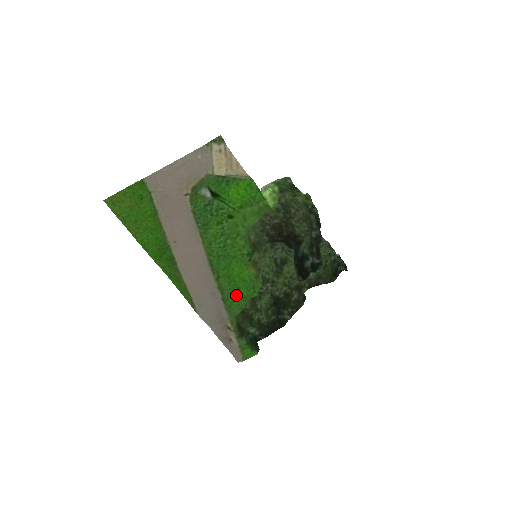
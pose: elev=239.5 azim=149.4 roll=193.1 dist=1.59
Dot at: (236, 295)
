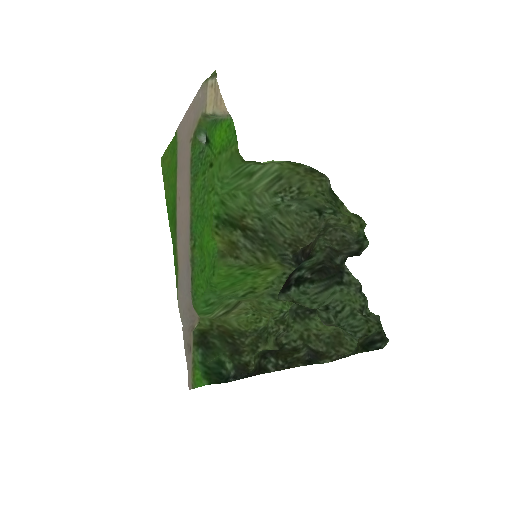
Dot at: (202, 276)
